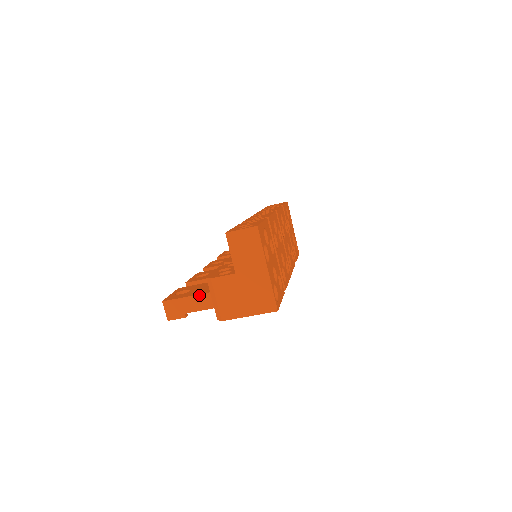
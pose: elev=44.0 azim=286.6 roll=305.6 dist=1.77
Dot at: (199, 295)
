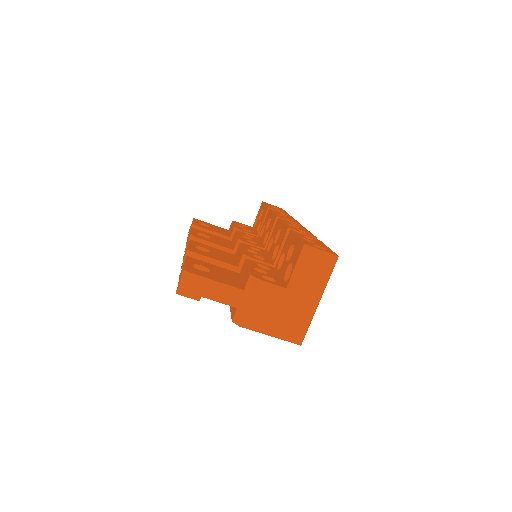
Dot at: (230, 287)
